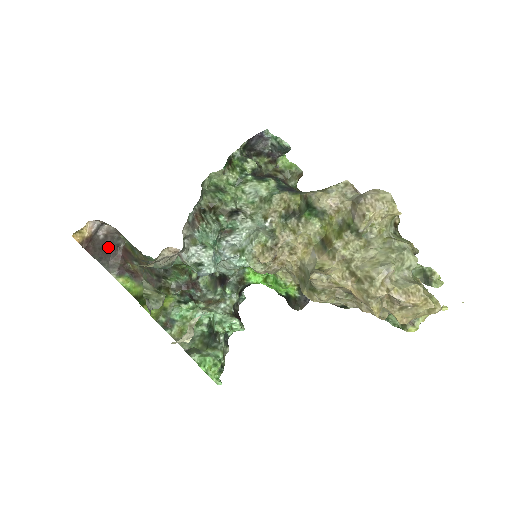
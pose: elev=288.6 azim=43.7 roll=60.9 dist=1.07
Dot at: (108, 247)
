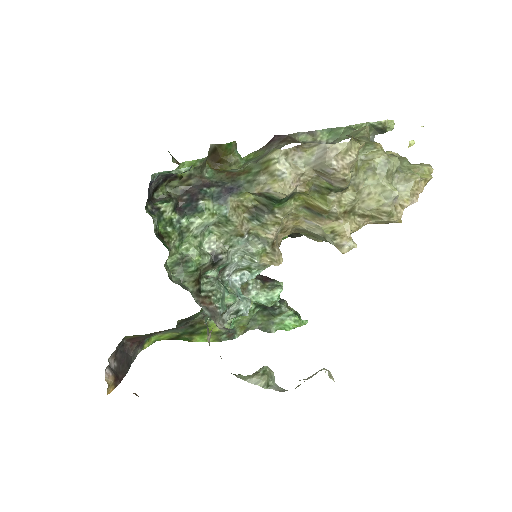
Dot at: (122, 357)
